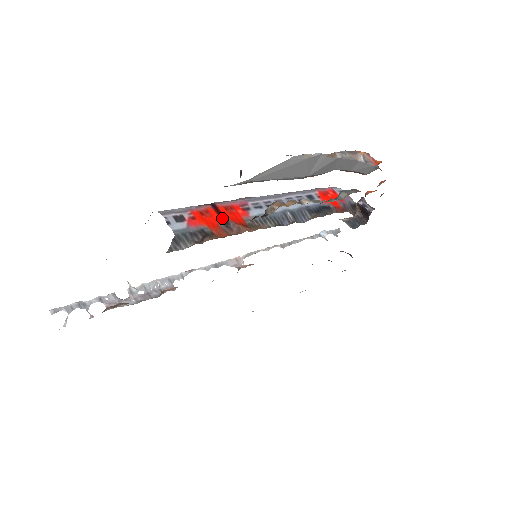
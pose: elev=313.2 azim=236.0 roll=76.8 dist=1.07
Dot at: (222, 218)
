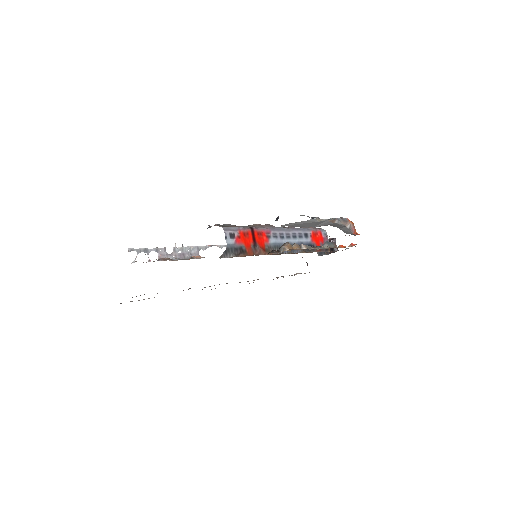
Dot at: (254, 241)
